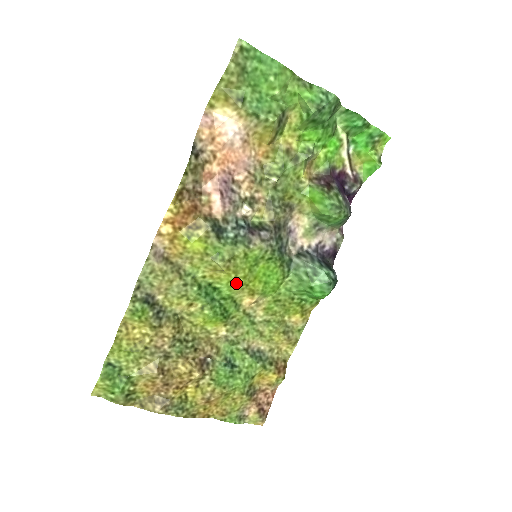
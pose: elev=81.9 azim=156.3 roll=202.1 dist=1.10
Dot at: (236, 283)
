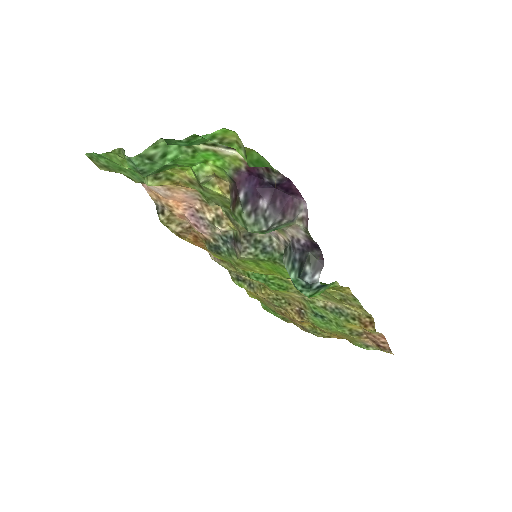
Dot at: occluded
